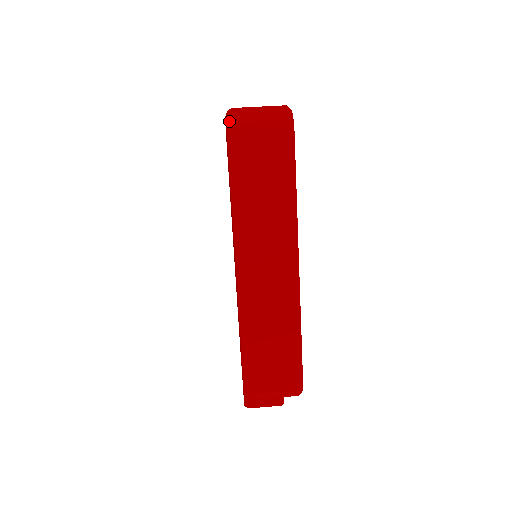
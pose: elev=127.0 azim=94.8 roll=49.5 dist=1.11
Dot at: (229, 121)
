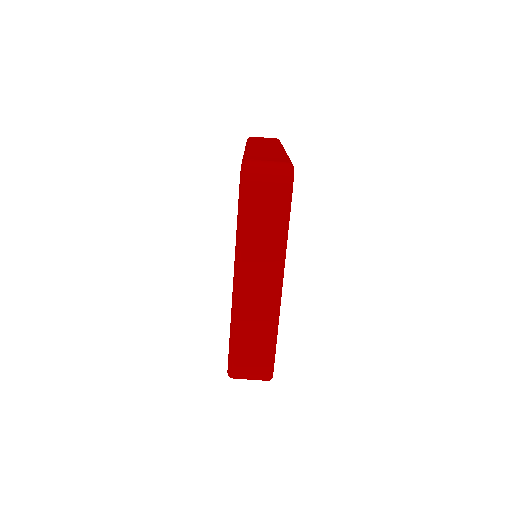
Dot at: (243, 173)
